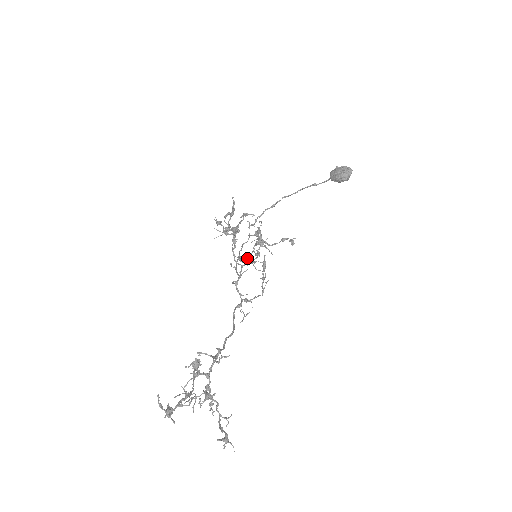
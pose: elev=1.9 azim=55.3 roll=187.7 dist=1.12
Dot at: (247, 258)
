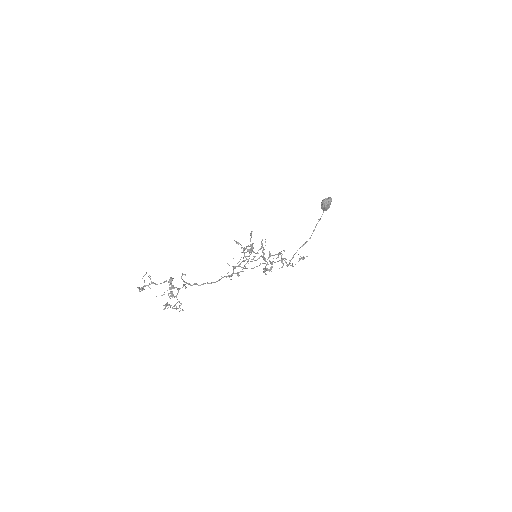
Dot at: (265, 268)
